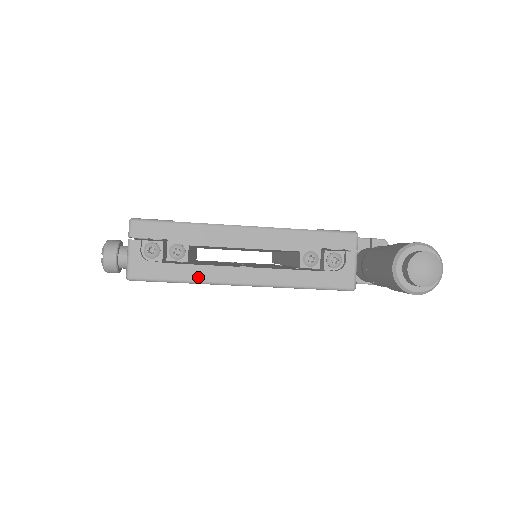
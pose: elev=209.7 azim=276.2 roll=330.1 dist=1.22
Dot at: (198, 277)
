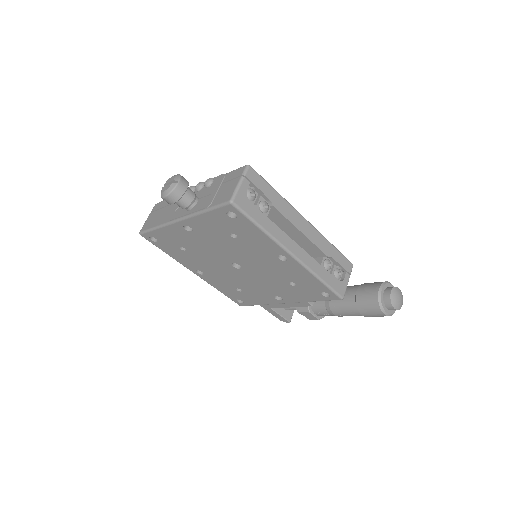
Dot at: (272, 232)
